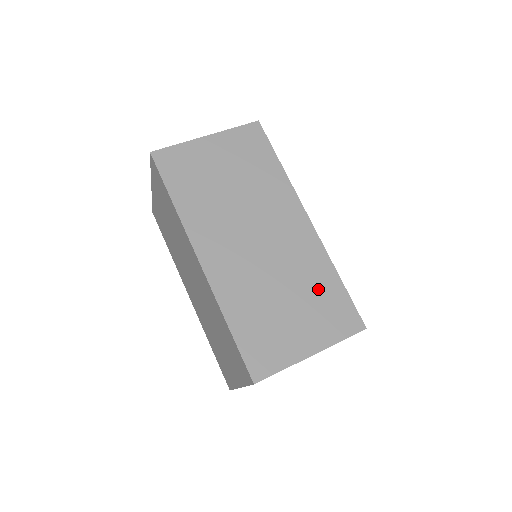
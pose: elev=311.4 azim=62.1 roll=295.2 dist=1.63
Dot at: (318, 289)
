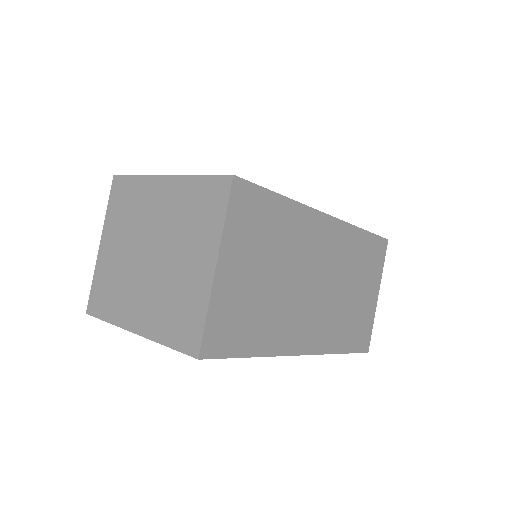
Dot at: (361, 257)
